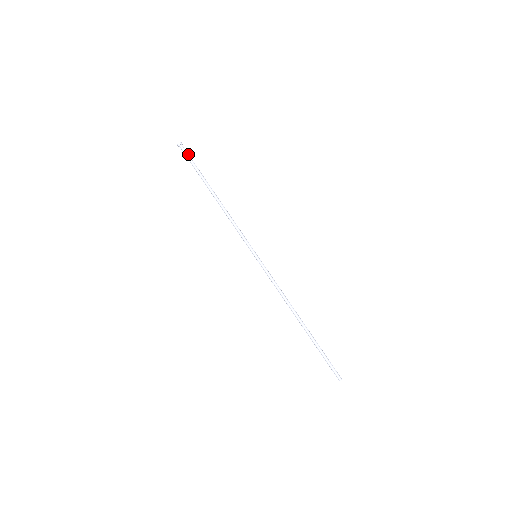
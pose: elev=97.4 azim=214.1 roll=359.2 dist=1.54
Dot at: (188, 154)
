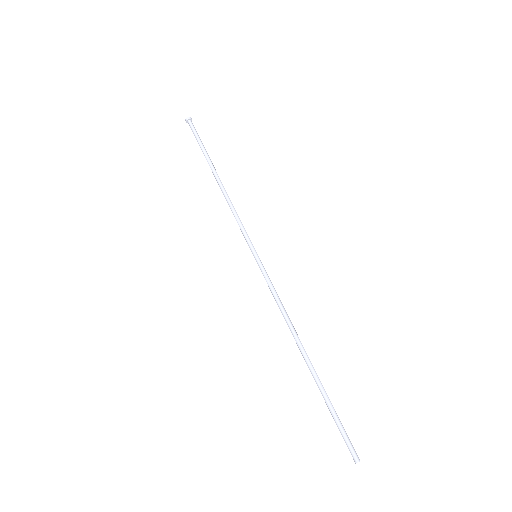
Dot at: occluded
